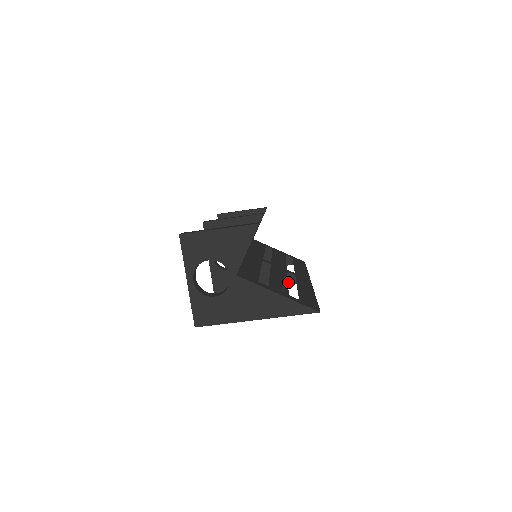
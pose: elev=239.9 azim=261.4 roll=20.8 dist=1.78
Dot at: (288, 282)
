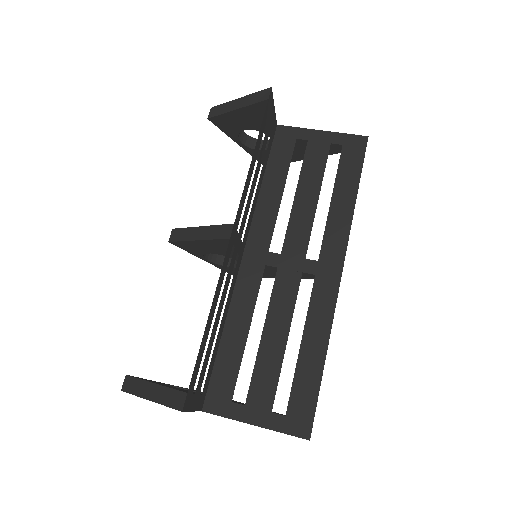
Dot at: (310, 278)
